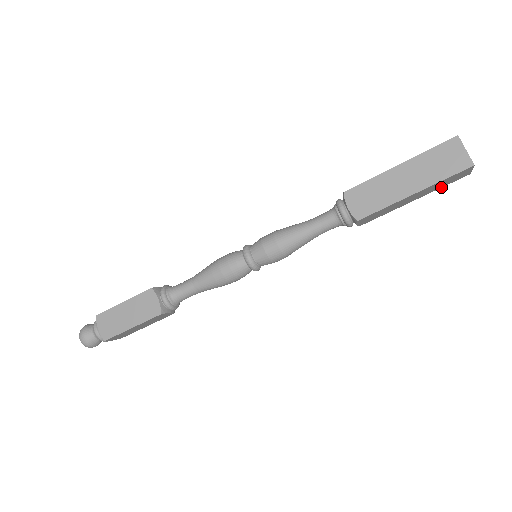
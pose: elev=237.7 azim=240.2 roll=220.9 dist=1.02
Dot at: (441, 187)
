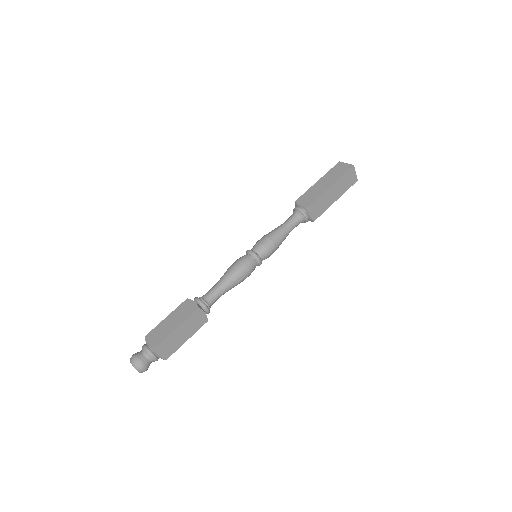
Dot at: occluded
